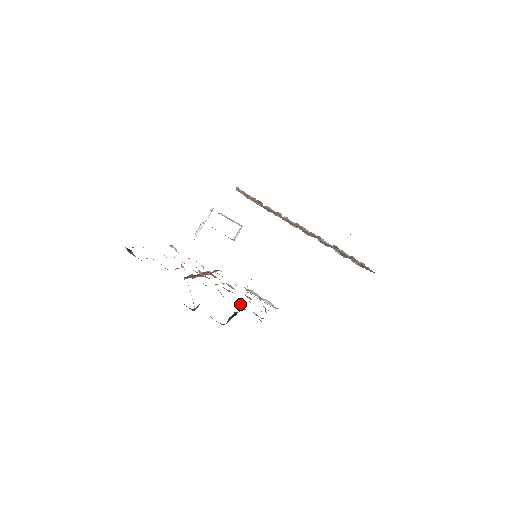
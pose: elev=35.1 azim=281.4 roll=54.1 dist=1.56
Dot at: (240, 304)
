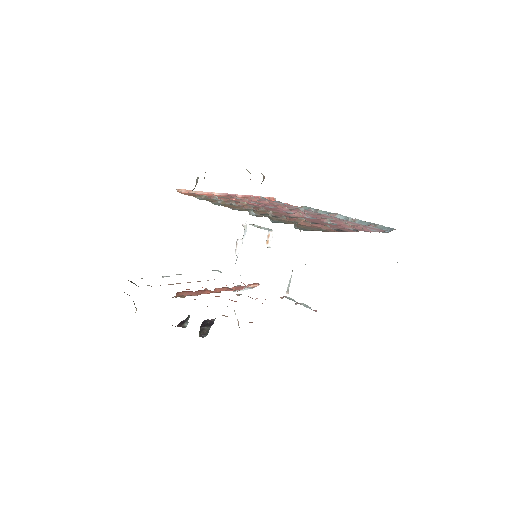
Dot at: occluded
